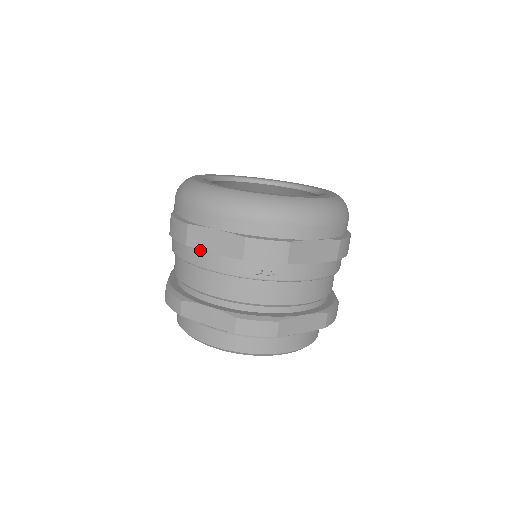
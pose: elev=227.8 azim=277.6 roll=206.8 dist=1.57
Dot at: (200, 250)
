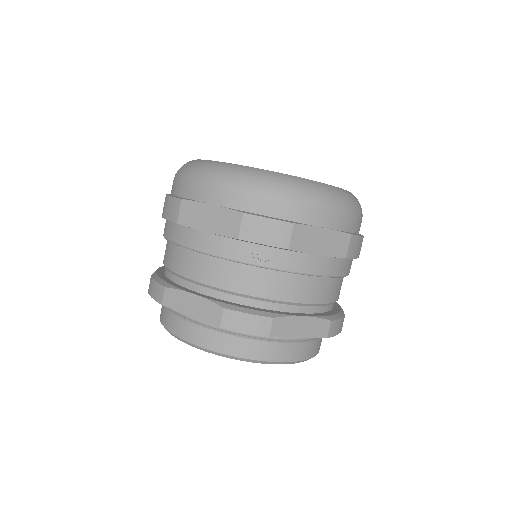
Dot at: (192, 229)
